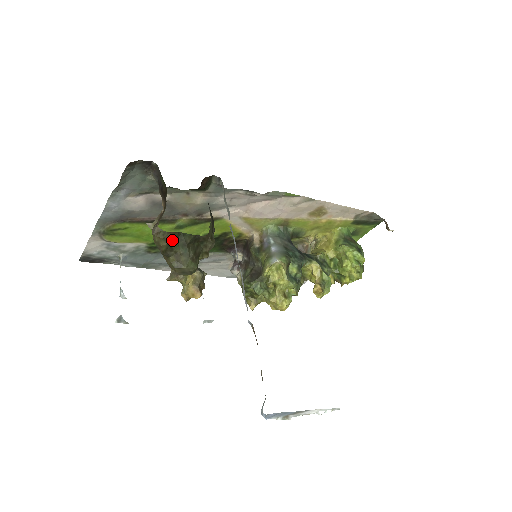
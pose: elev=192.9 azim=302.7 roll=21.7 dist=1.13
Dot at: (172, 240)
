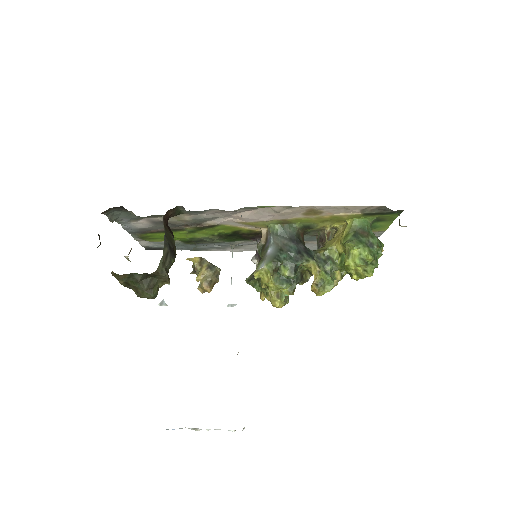
Dot at: (127, 279)
